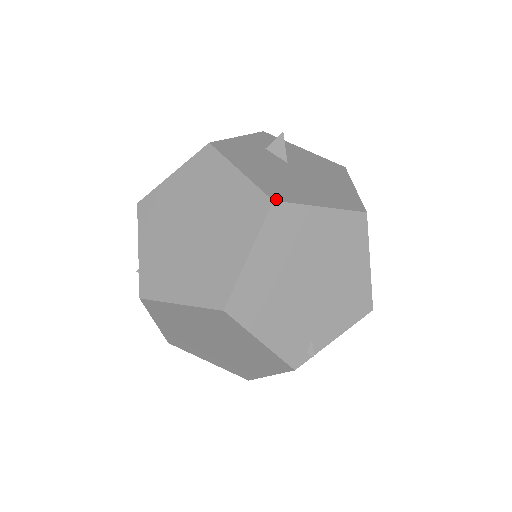
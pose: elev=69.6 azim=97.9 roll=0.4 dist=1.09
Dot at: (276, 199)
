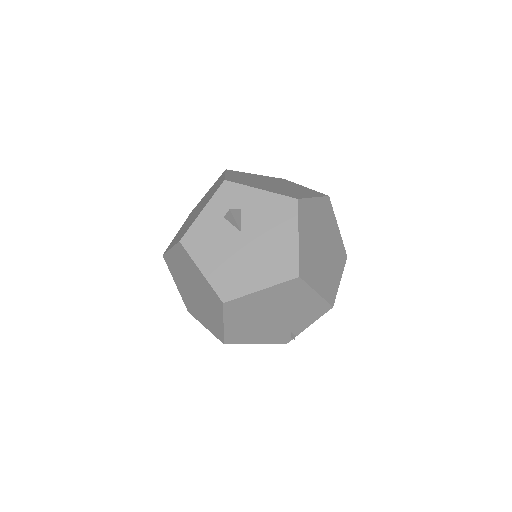
Dot at: (225, 300)
